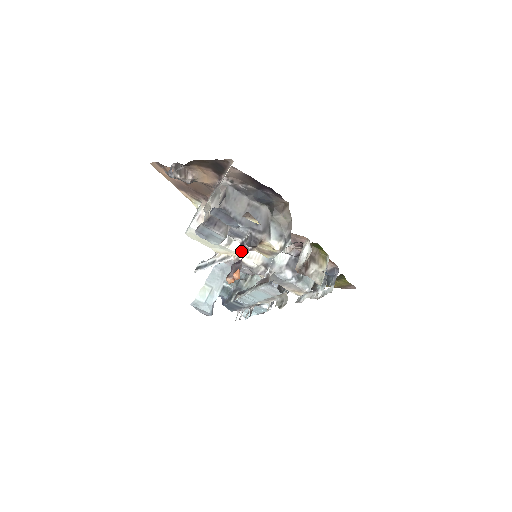
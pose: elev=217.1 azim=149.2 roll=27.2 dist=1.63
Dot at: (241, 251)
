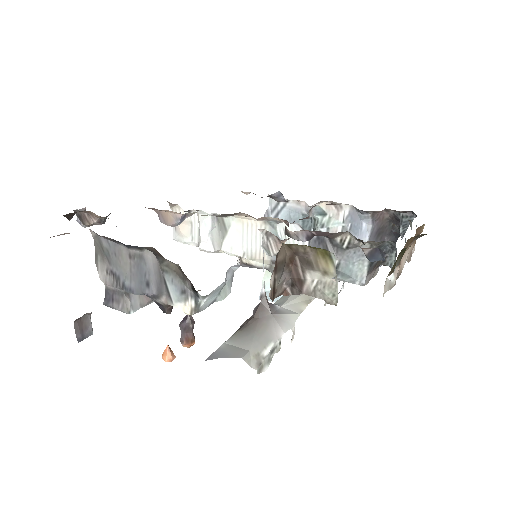
Dot at: occluded
